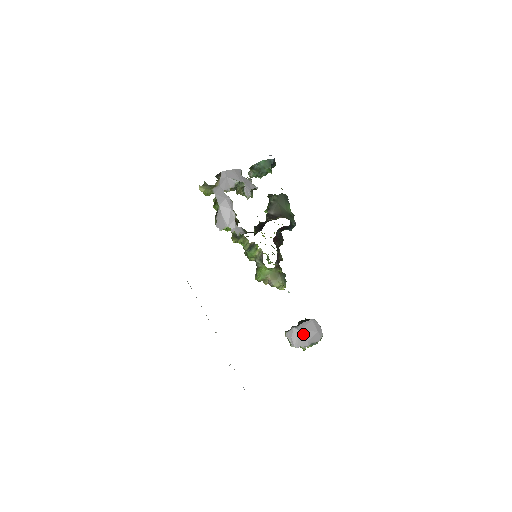
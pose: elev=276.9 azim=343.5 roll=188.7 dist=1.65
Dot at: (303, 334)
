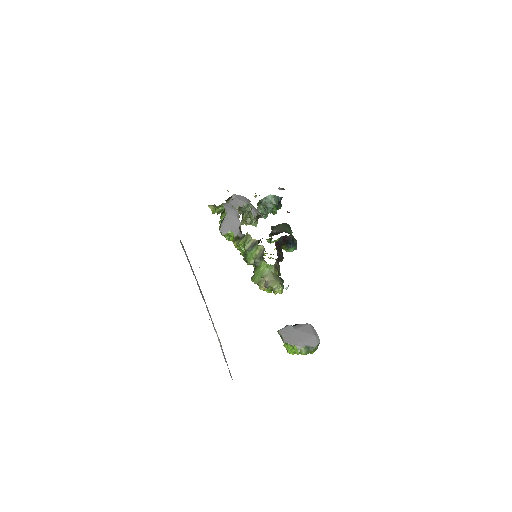
Dot at: (298, 333)
